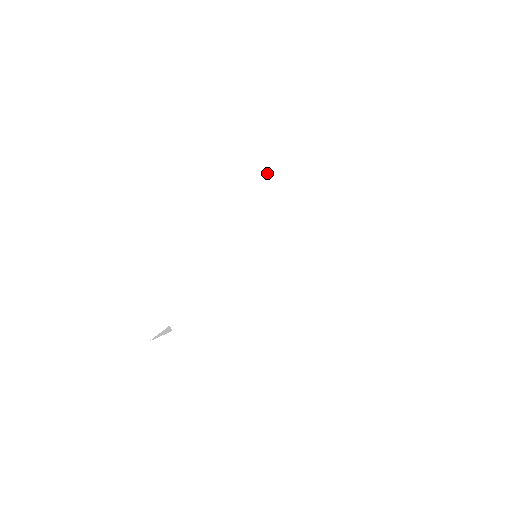
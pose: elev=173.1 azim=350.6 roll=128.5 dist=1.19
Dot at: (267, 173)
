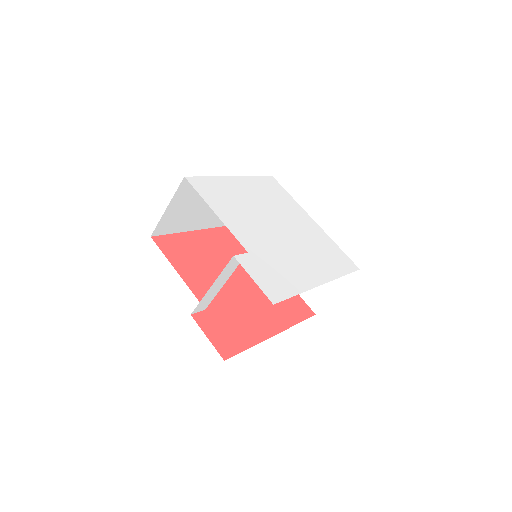
Dot at: (271, 196)
